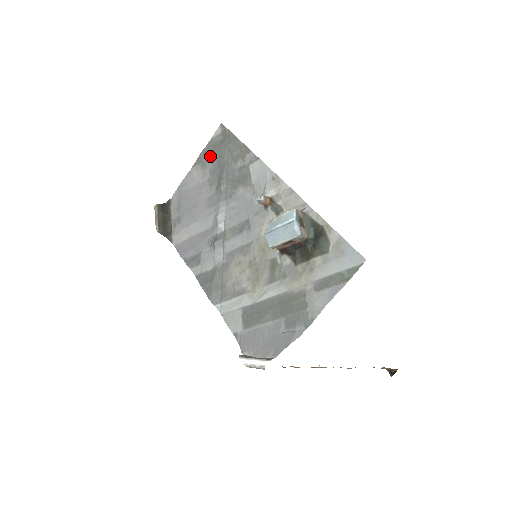
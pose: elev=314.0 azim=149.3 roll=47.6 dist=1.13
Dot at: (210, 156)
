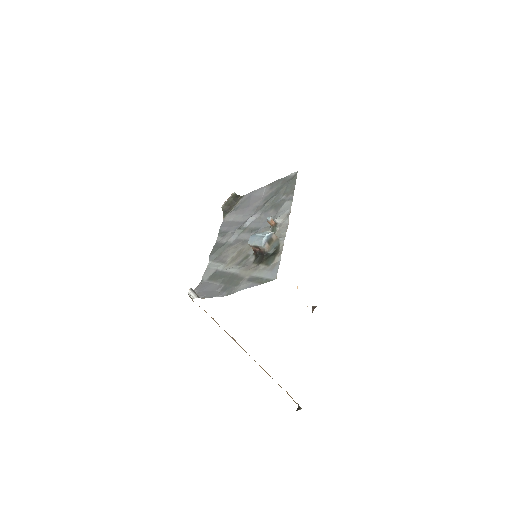
Dot at: (278, 185)
